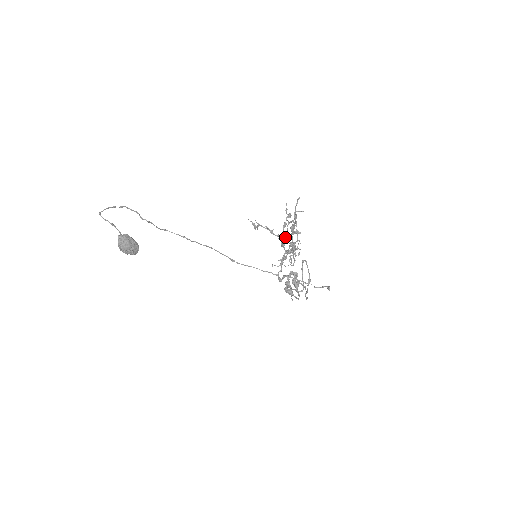
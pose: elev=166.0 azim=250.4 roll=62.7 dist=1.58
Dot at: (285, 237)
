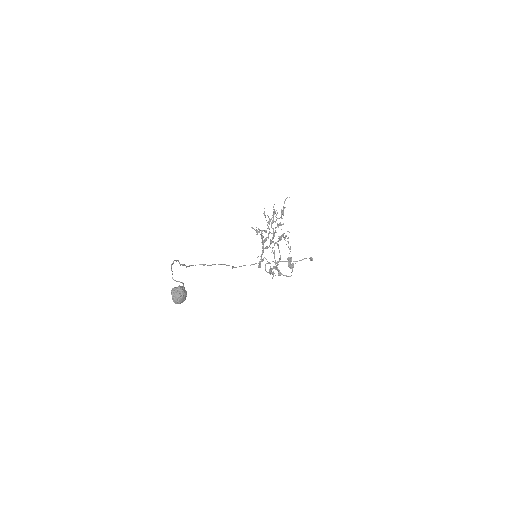
Dot at: (276, 232)
